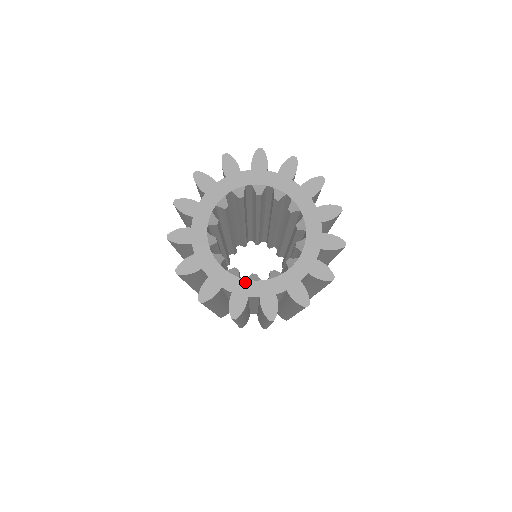
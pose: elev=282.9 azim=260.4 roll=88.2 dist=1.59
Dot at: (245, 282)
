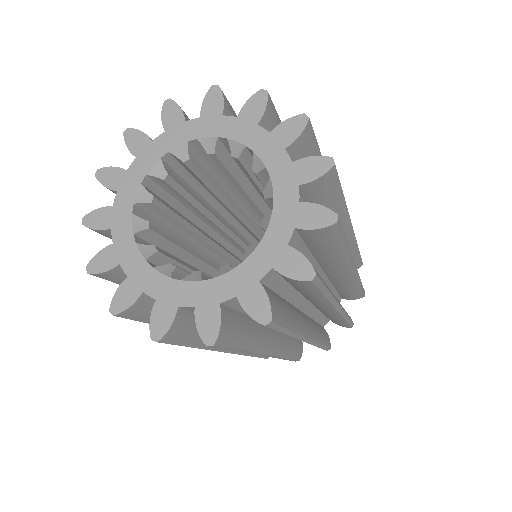
Dot at: (150, 270)
